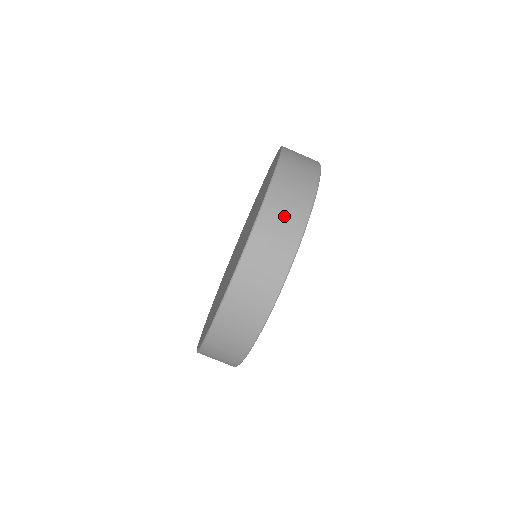
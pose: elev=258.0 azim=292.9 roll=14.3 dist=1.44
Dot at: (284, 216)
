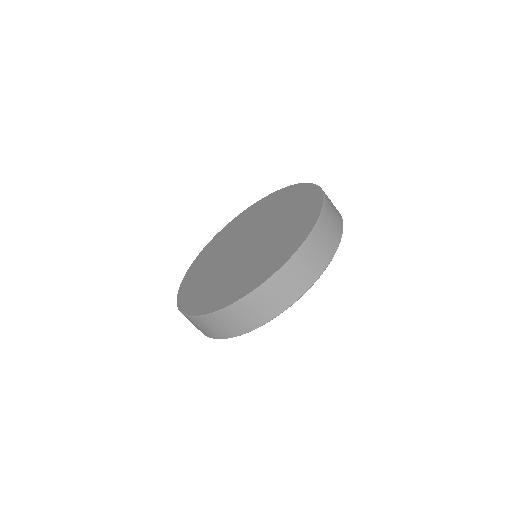
Dot at: (265, 304)
